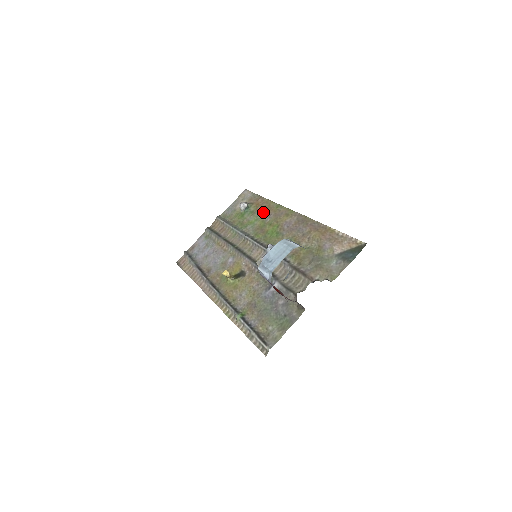
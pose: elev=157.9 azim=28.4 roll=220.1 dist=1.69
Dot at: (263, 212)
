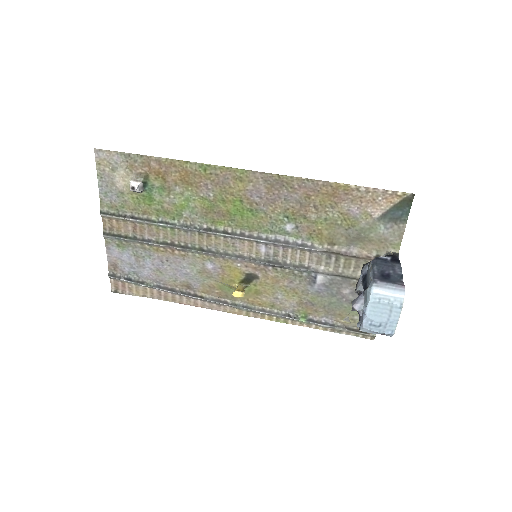
Dot at: (186, 185)
